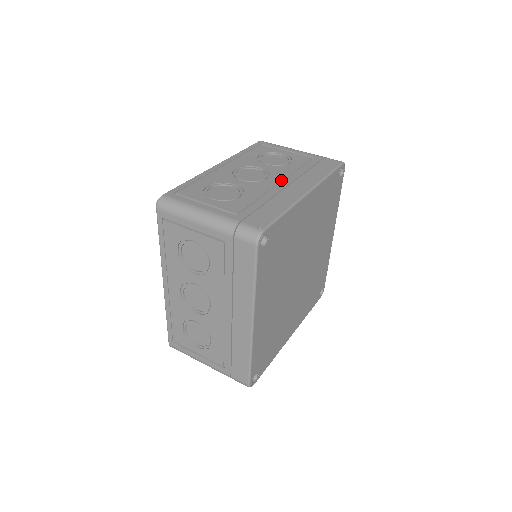
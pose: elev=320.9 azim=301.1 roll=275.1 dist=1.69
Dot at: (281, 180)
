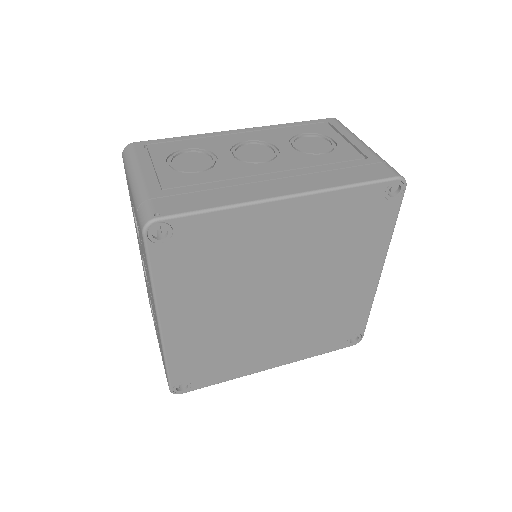
Dot at: (276, 170)
